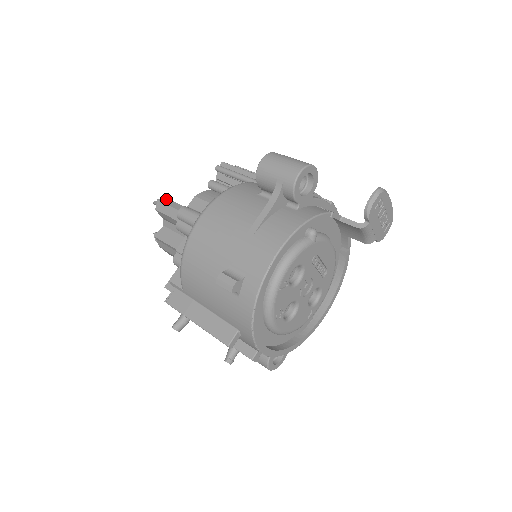
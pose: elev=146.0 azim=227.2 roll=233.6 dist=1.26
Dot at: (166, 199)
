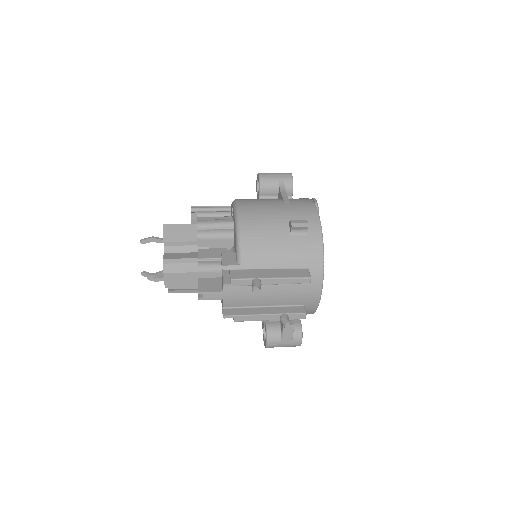
Dot at: (169, 224)
